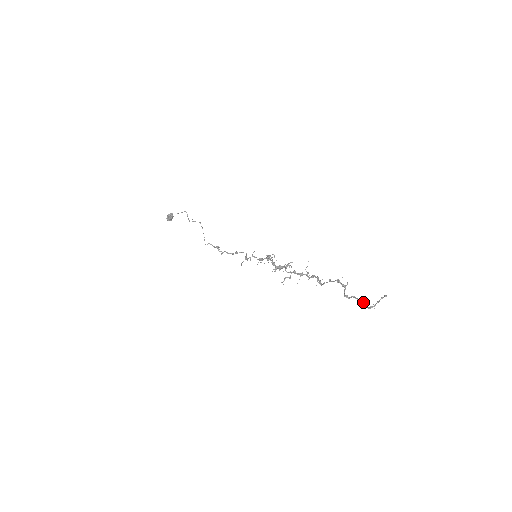
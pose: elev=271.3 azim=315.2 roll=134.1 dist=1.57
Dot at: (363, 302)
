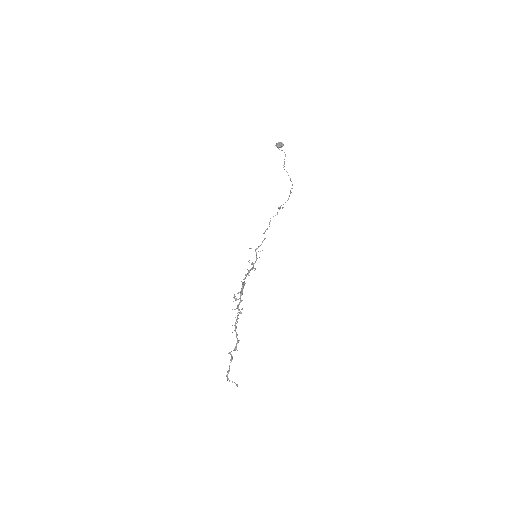
Dot at: (229, 369)
